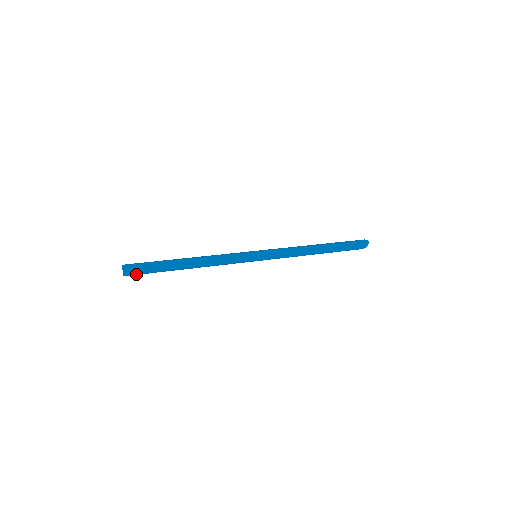
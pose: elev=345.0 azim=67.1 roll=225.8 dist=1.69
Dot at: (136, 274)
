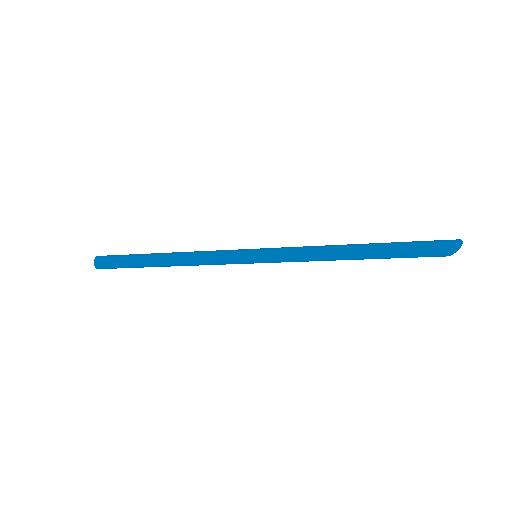
Dot at: (108, 267)
